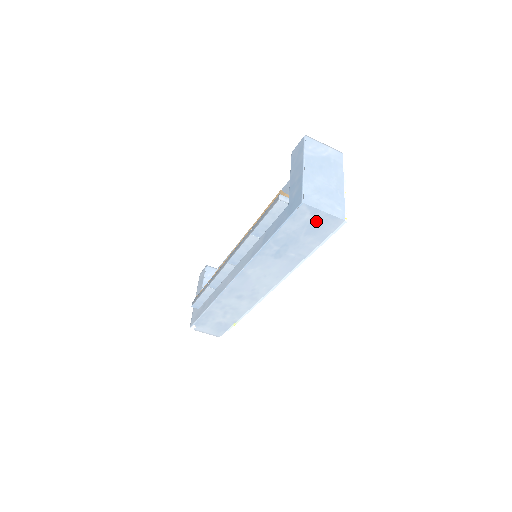
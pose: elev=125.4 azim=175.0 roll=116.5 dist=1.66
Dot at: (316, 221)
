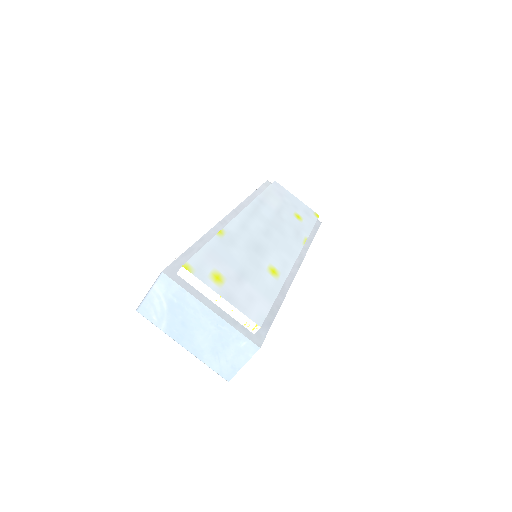
Dot at: occluded
